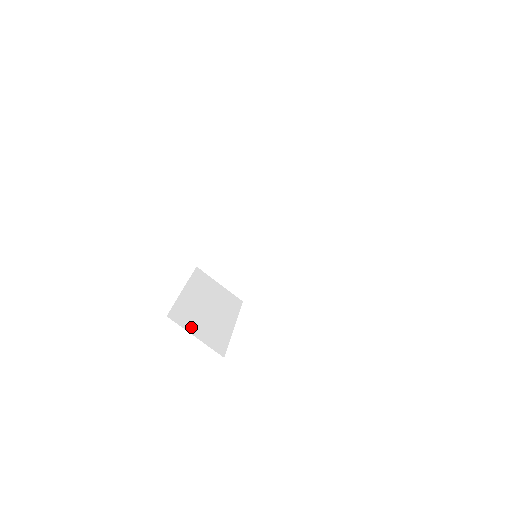
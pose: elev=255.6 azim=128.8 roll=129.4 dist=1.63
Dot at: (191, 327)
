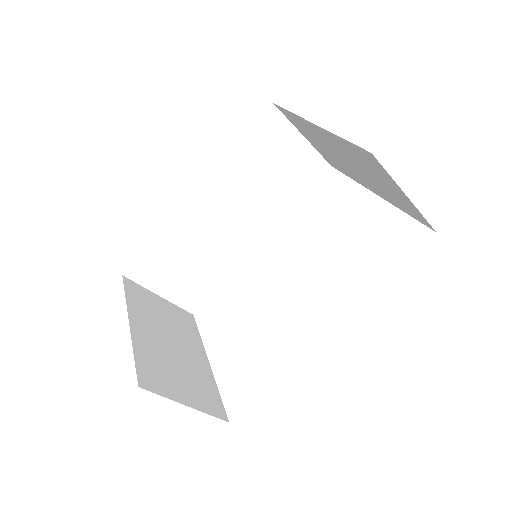
Dot at: (173, 390)
